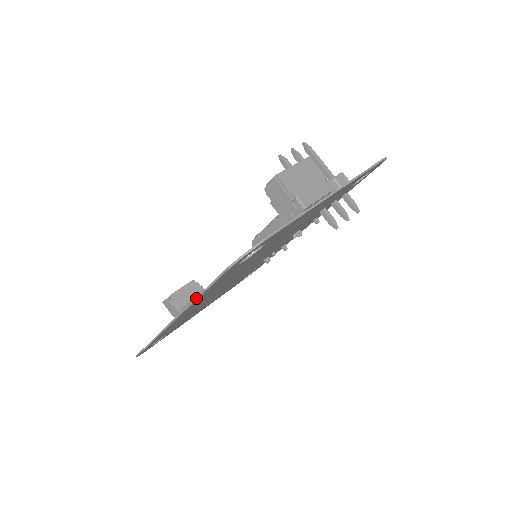
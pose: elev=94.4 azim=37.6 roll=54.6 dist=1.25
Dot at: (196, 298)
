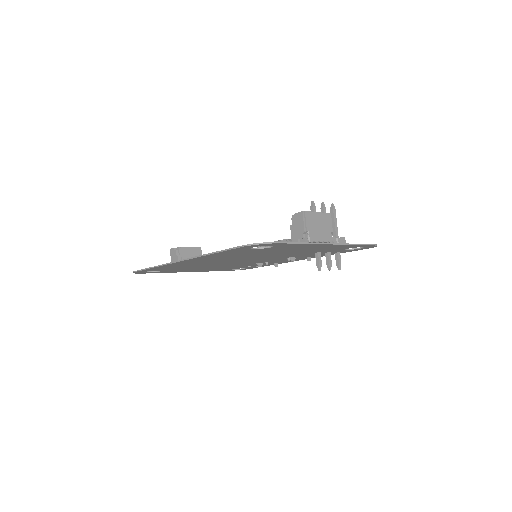
Dot at: (210, 253)
